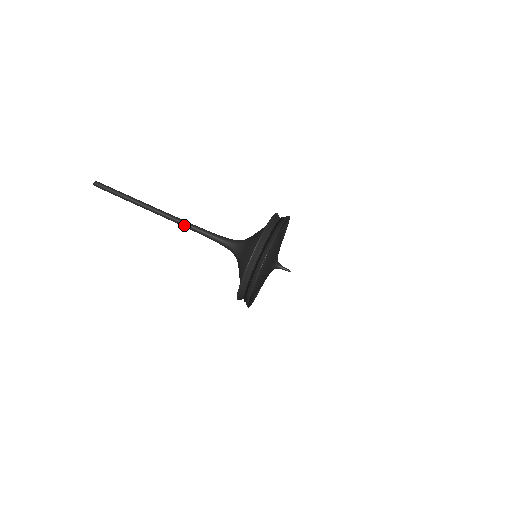
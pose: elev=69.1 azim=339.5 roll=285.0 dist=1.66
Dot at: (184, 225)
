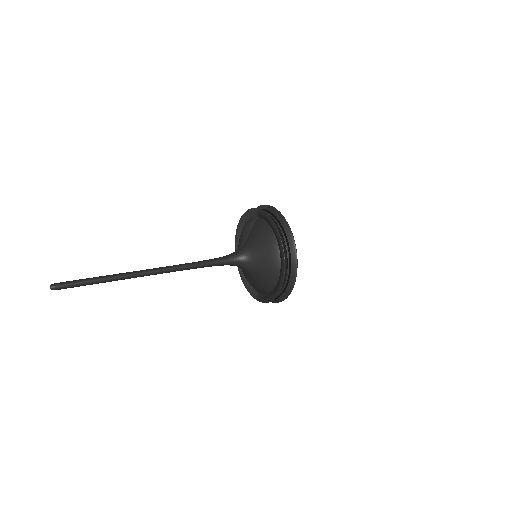
Dot at: (181, 269)
